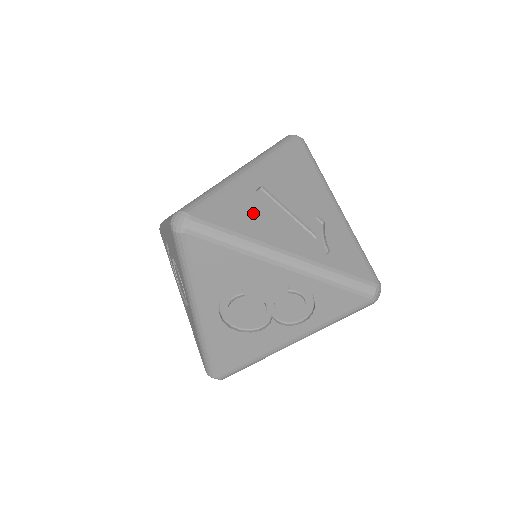
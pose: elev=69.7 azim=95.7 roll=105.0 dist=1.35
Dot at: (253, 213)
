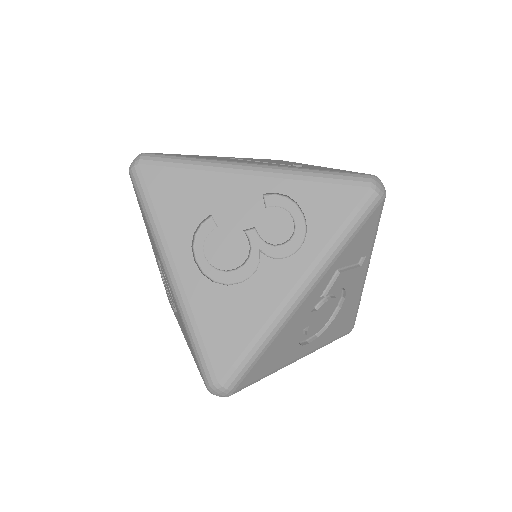
Dot at: occluded
